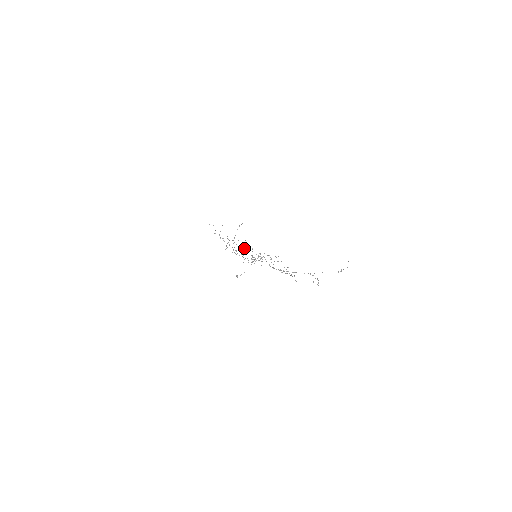
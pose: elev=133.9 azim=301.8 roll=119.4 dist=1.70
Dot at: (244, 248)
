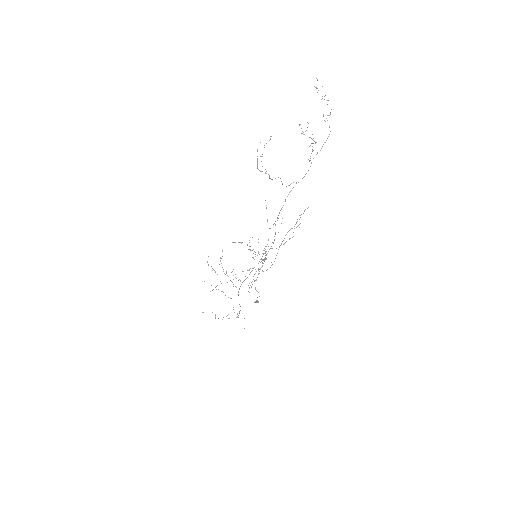
Dot at: occluded
